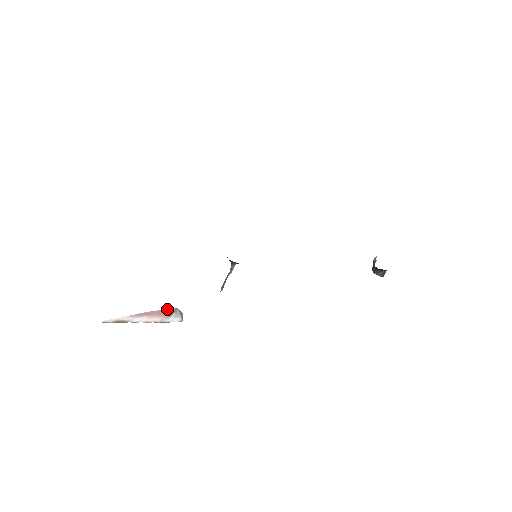
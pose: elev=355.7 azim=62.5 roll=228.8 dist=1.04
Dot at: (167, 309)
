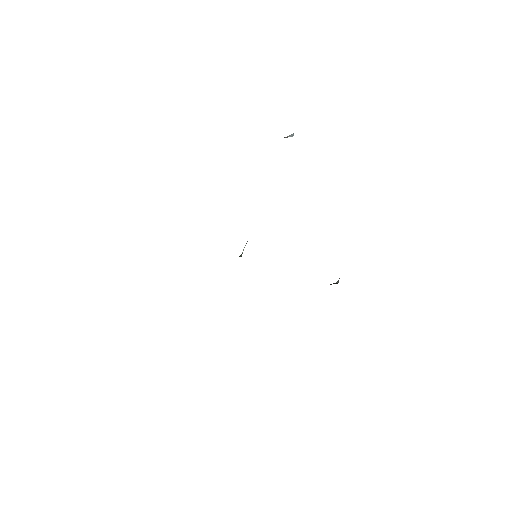
Dot at: occluded
